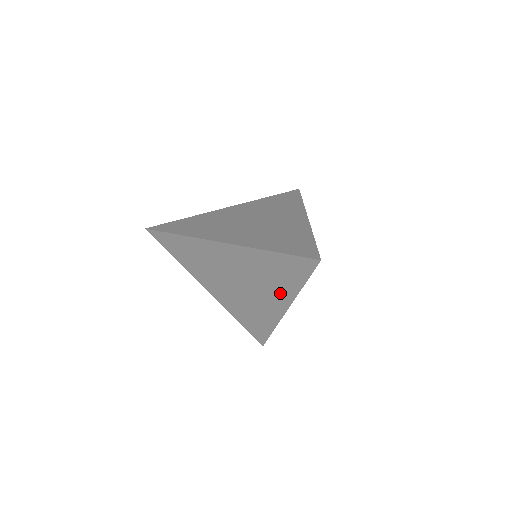
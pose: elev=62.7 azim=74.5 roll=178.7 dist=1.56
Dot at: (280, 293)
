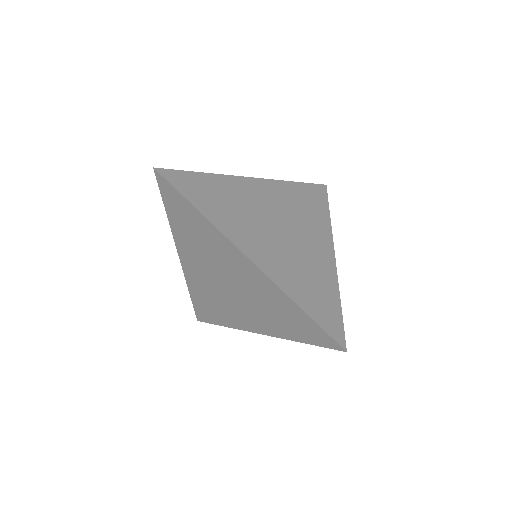
Dot at: (267, 324)
